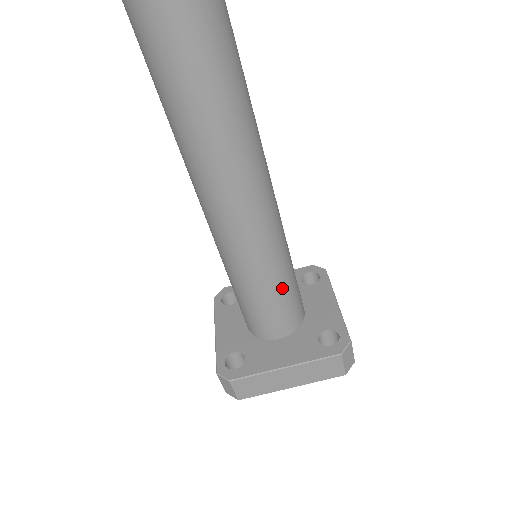
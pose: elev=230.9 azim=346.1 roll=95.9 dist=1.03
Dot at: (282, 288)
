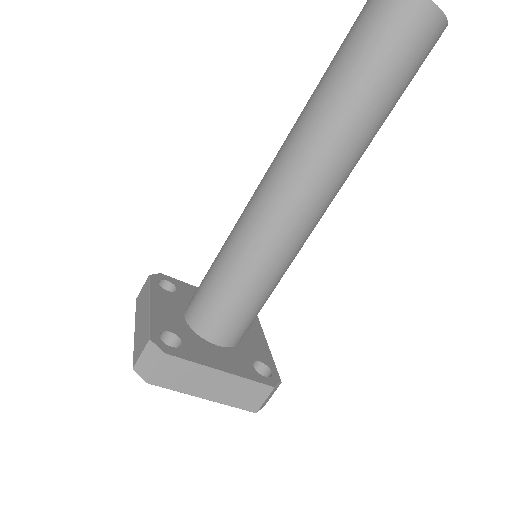
Dot at: (264, 297)
